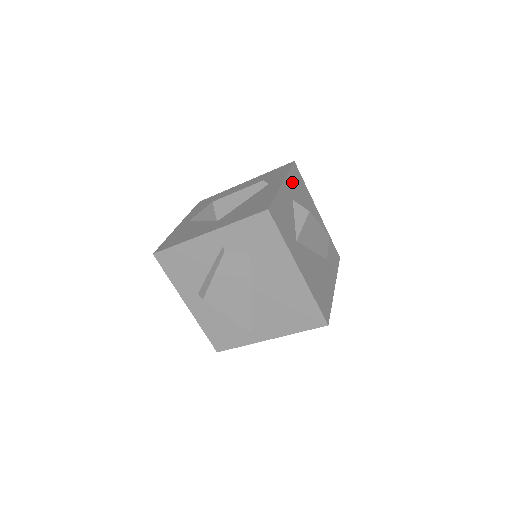
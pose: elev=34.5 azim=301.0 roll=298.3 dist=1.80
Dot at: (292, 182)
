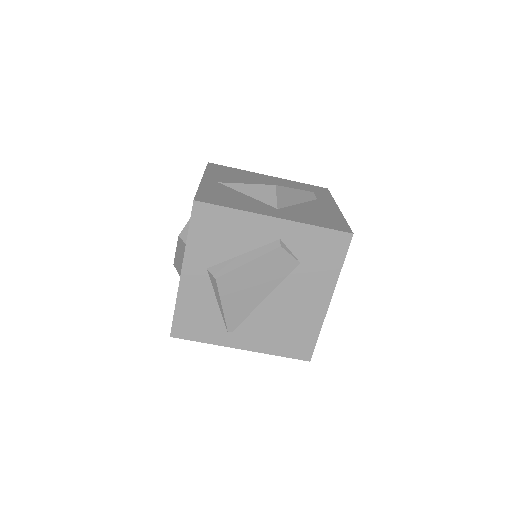
Dot at: occluded
